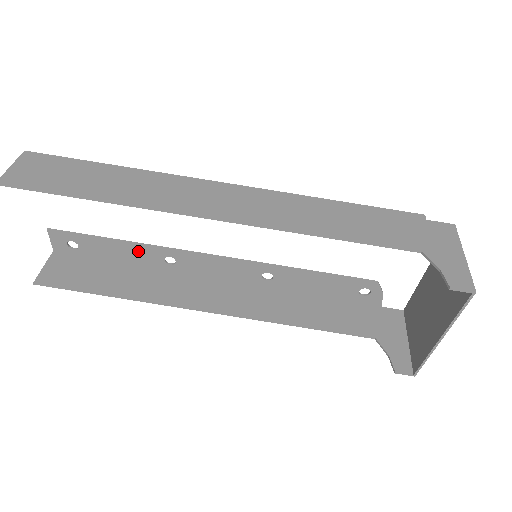
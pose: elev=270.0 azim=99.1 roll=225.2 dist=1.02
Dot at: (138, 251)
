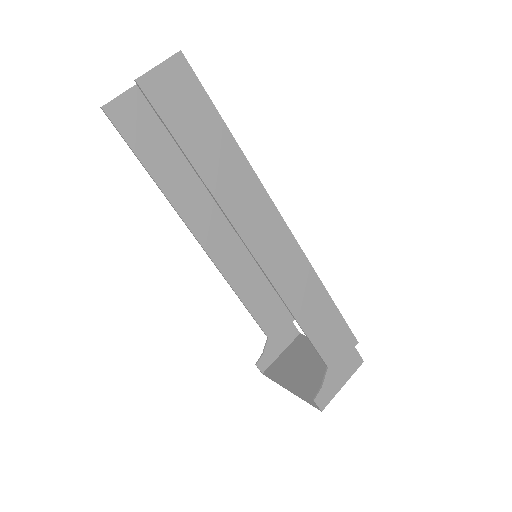
Dot at: occluded
